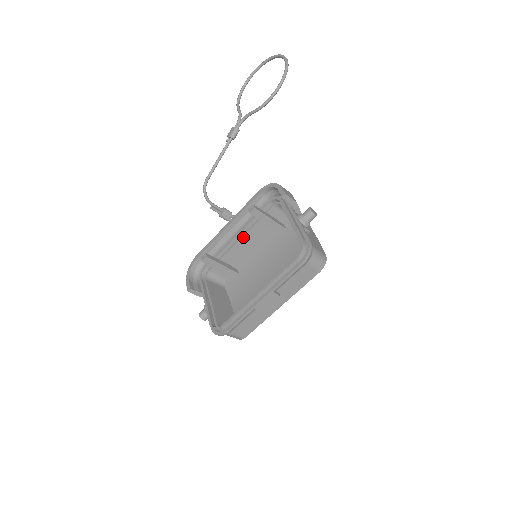
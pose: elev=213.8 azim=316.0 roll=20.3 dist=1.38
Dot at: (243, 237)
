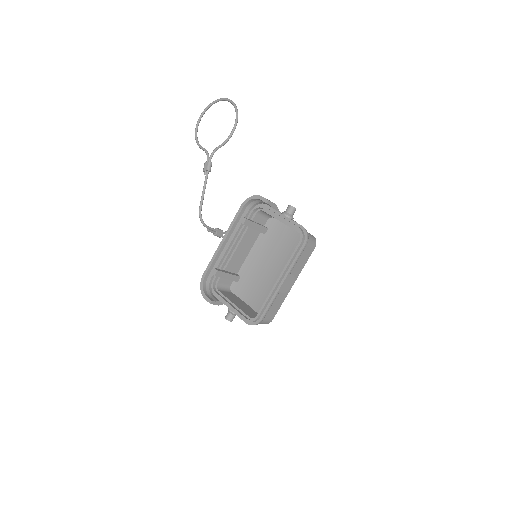
Dot at: (238, 246)
